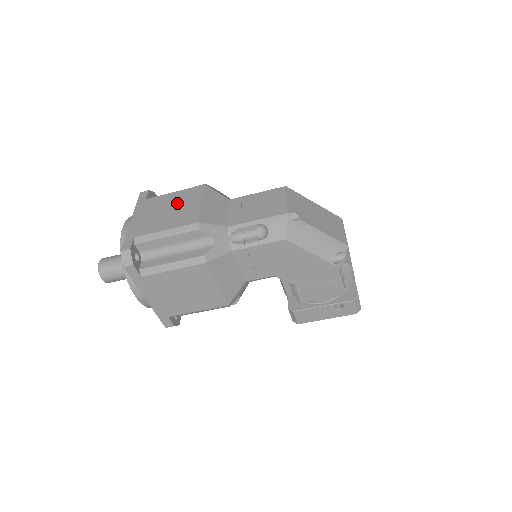
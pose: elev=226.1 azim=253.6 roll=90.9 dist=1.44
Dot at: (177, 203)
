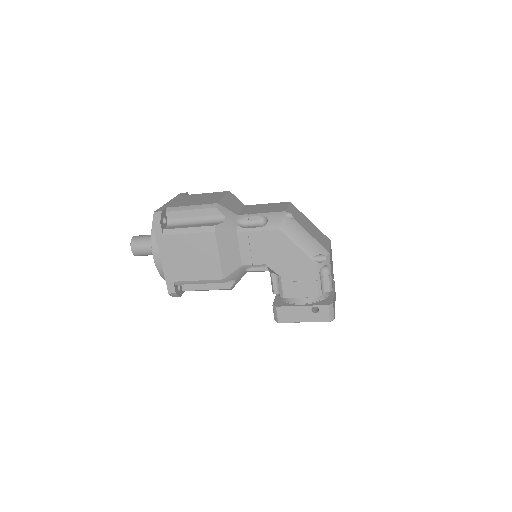
Dot at: (206, 197)
